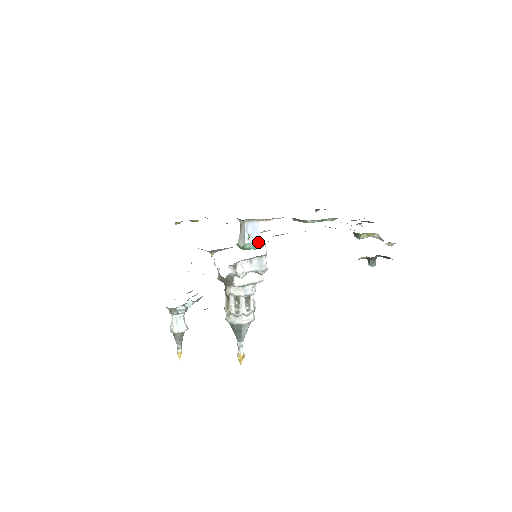
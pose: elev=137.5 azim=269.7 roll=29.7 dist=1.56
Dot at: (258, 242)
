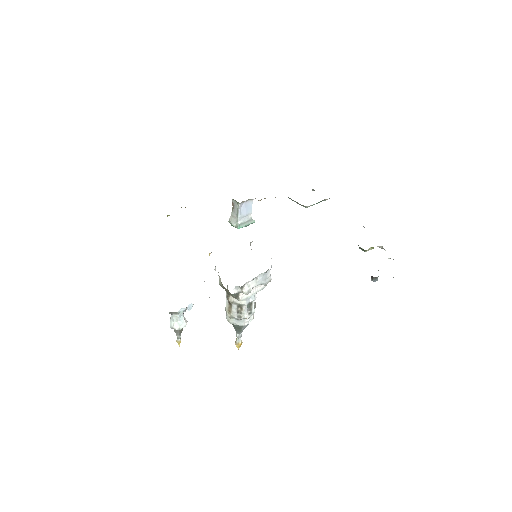
Dot at: (251, 219)
